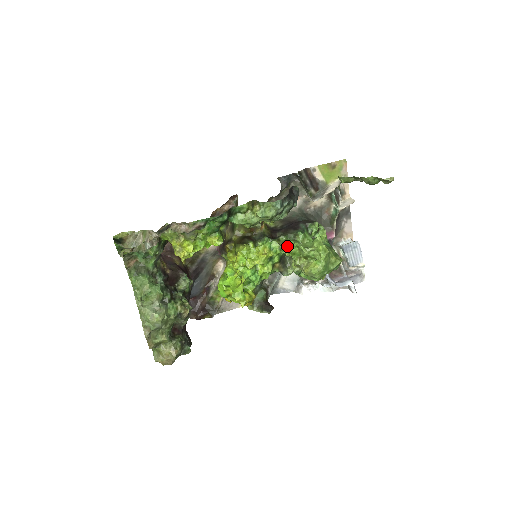
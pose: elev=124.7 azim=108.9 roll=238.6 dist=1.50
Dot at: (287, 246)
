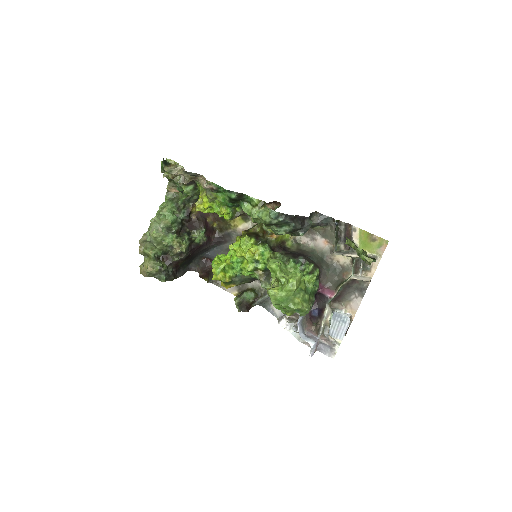
Dot at: (273, 261)
